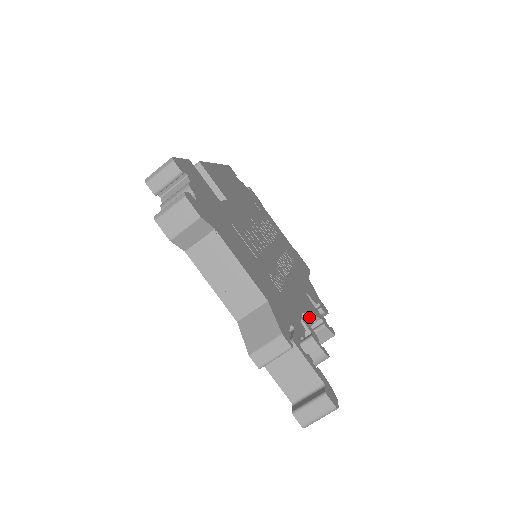
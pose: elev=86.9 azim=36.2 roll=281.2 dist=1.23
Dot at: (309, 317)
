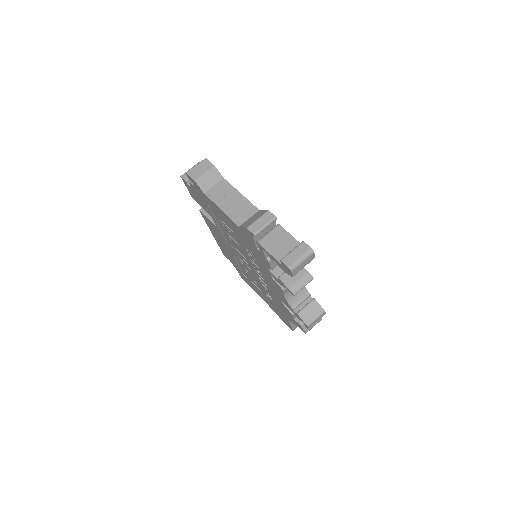
Dot at: occluded
